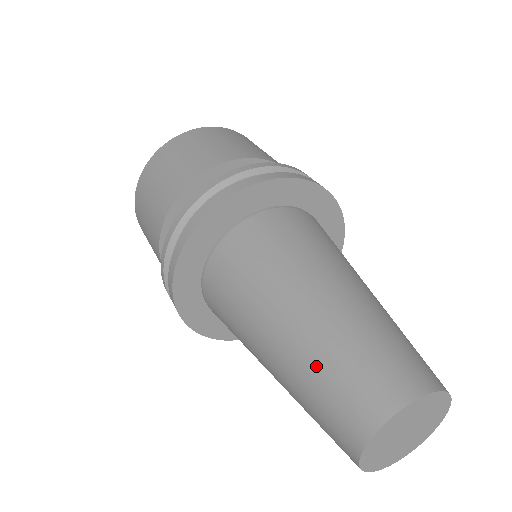
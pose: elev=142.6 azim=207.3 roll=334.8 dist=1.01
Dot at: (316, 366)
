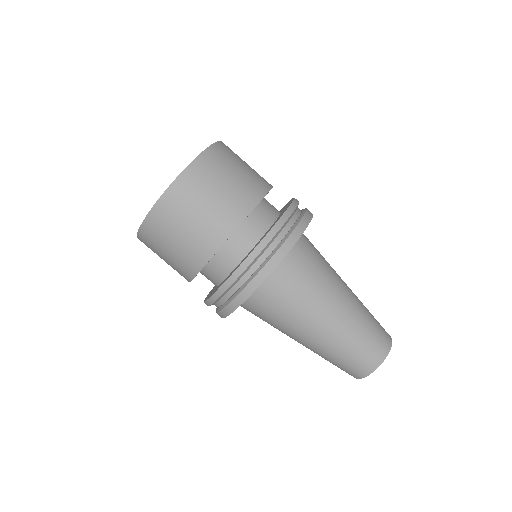
Dot at: occluded
